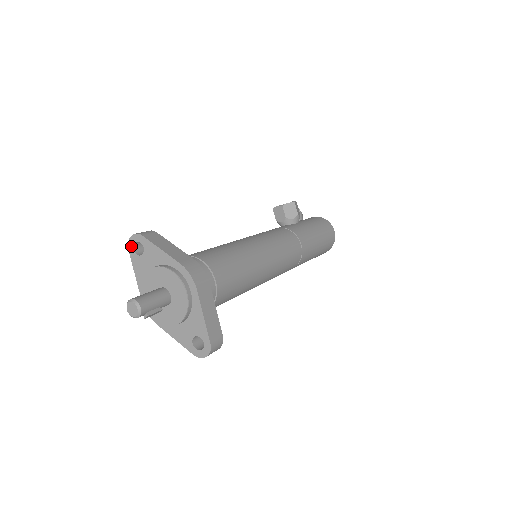
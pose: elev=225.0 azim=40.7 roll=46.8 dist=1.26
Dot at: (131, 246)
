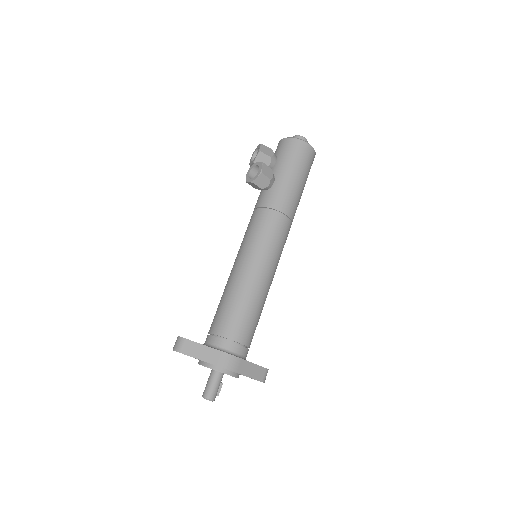
Dot at: occluded
